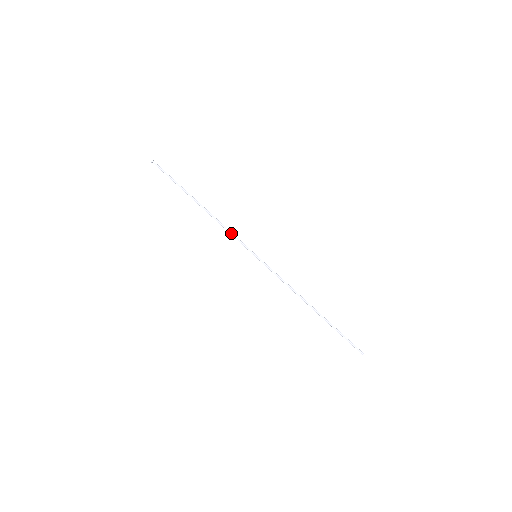
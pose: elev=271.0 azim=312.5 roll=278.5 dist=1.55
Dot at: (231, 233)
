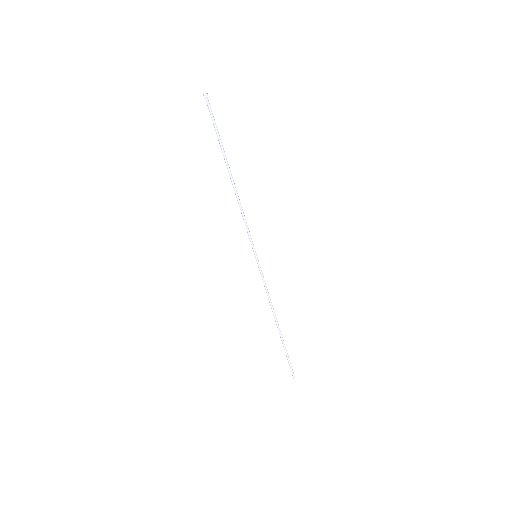
Dot at: (245, 222)
